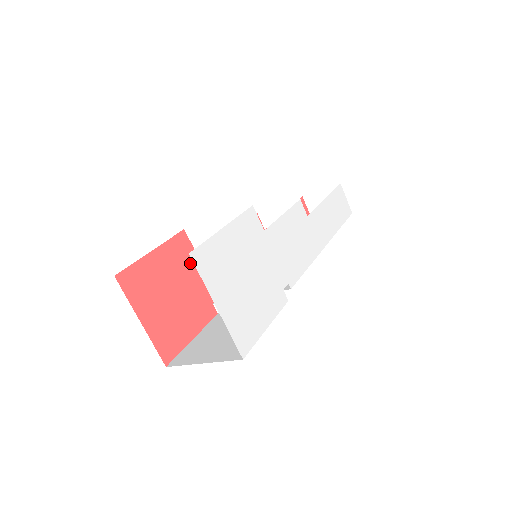
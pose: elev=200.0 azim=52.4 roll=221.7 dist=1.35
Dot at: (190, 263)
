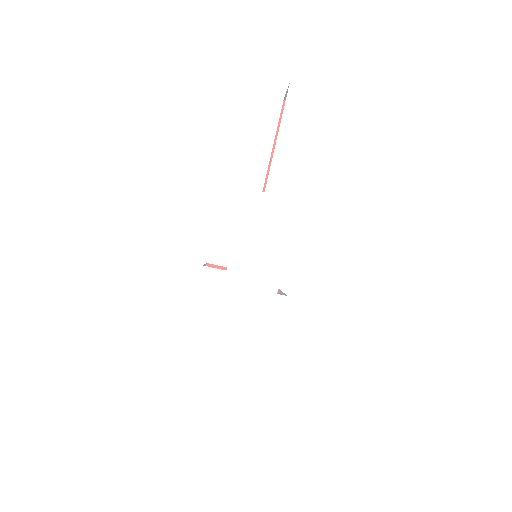
Dot at: occluded
